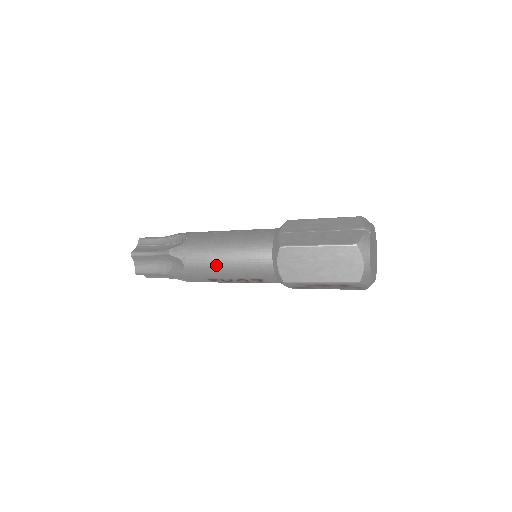
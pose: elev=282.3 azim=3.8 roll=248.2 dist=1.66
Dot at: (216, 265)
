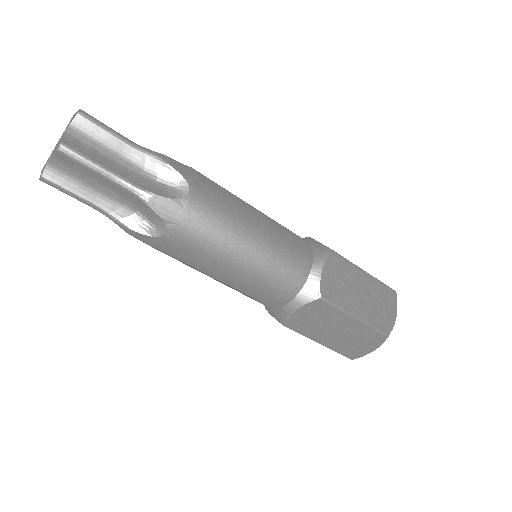
Dot at: (216, 263)
